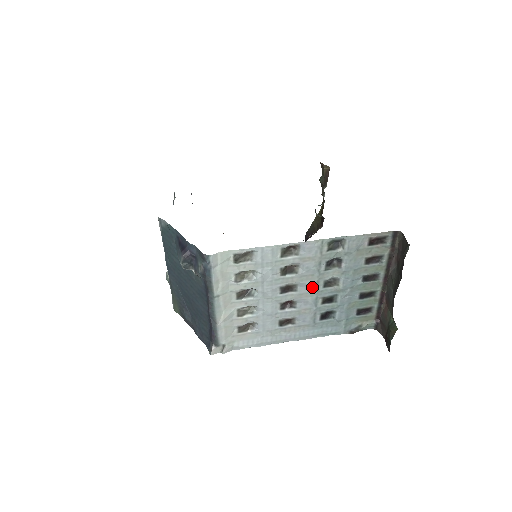
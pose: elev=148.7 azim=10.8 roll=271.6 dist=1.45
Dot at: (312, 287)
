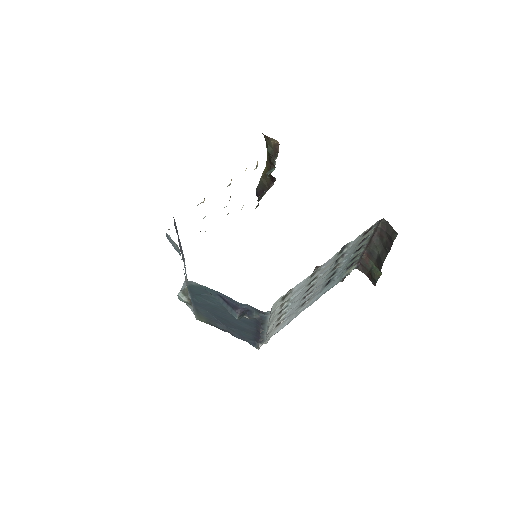
Dot at: (324, 277)
